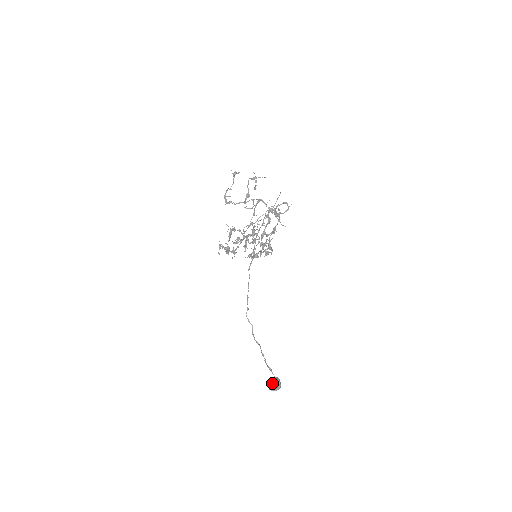
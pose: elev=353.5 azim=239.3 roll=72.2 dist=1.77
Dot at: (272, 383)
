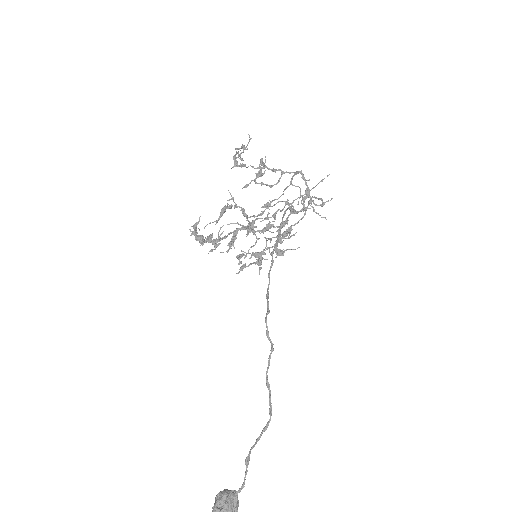
Dot at: (230, 500)
